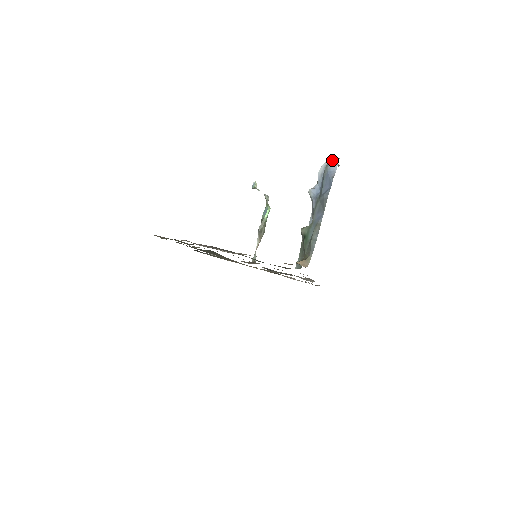
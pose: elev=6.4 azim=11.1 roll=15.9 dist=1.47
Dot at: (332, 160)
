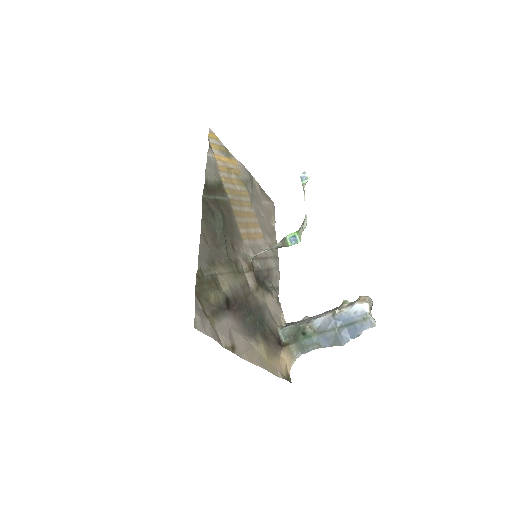
Dot at: (371, 322)
